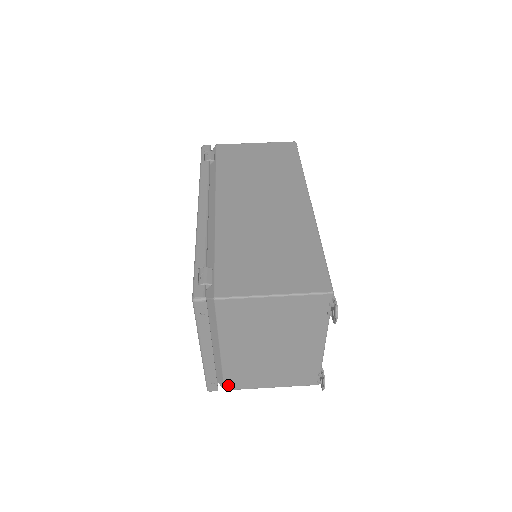
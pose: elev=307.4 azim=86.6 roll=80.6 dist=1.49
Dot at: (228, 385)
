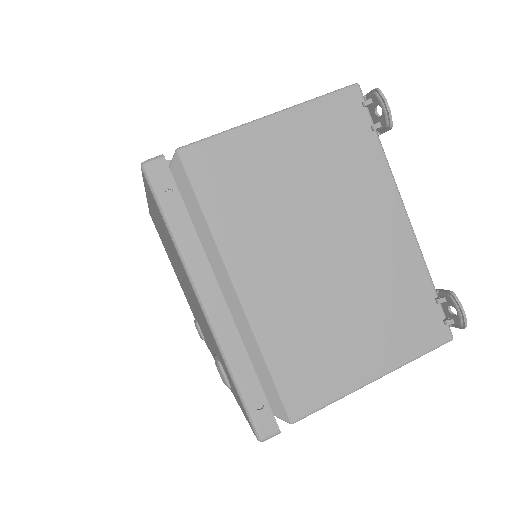
Dot at: (292, 402)
